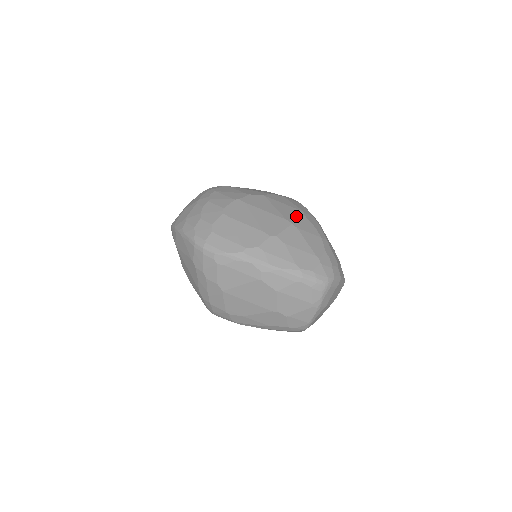
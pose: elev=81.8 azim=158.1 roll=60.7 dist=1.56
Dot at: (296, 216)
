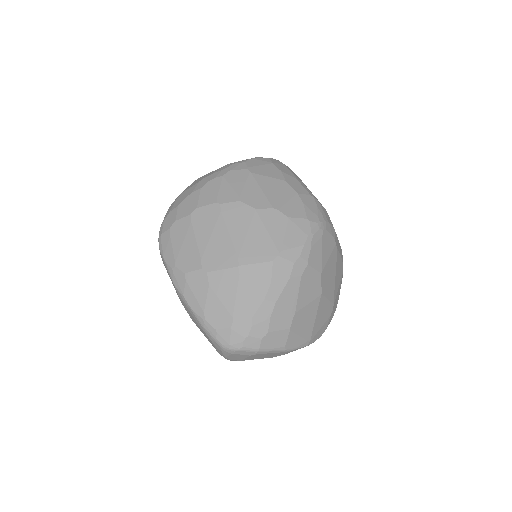
Dot at: (259, 257)
